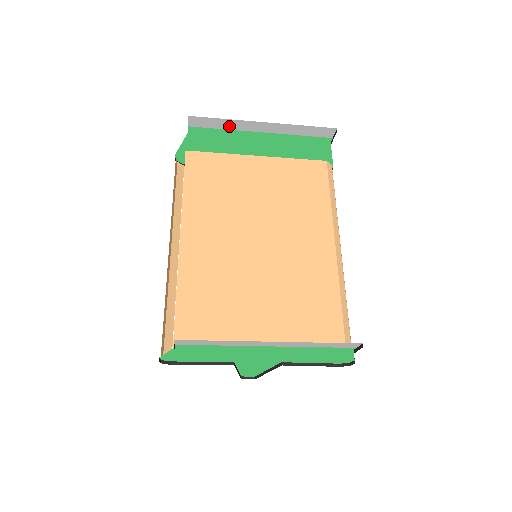
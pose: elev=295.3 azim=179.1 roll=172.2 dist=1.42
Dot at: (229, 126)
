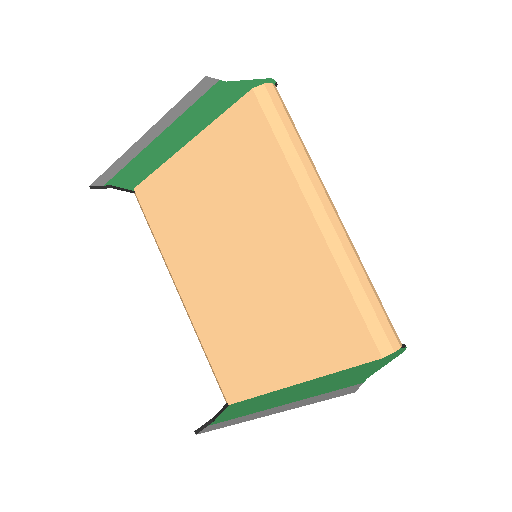
Dot at: (125, 161)
